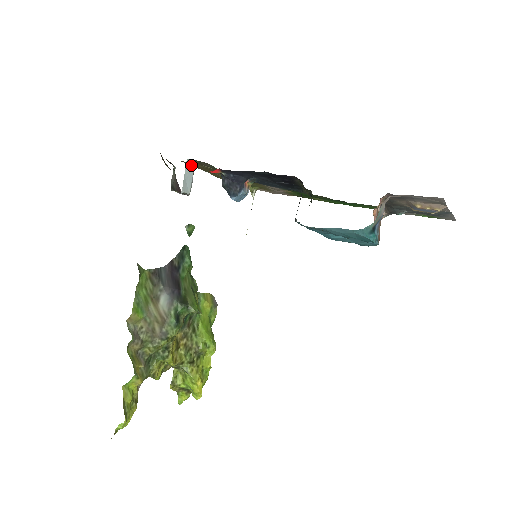
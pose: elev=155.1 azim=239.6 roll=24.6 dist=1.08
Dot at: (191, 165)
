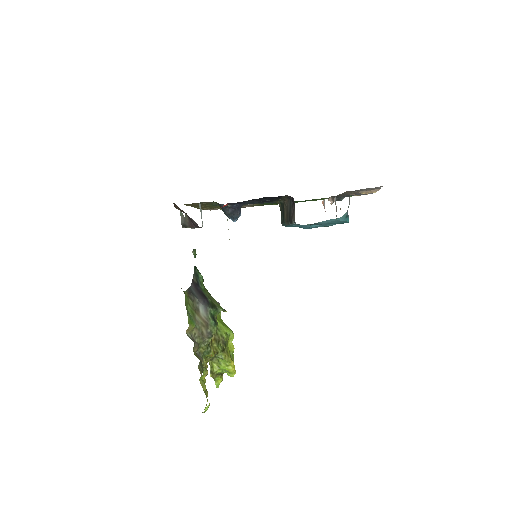
Dot at: (200, 206)
